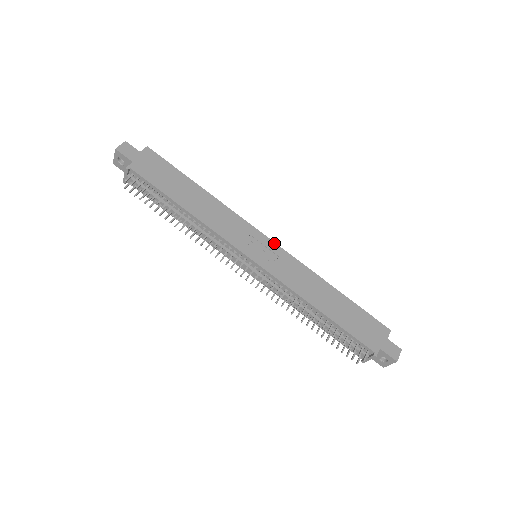
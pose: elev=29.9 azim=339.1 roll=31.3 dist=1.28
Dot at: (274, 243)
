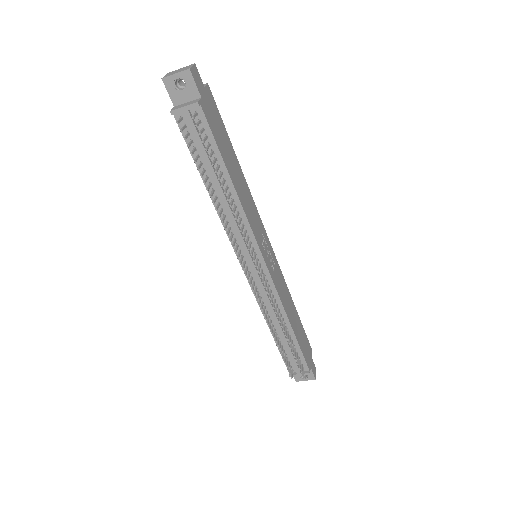
Dot at: (272, 248)
